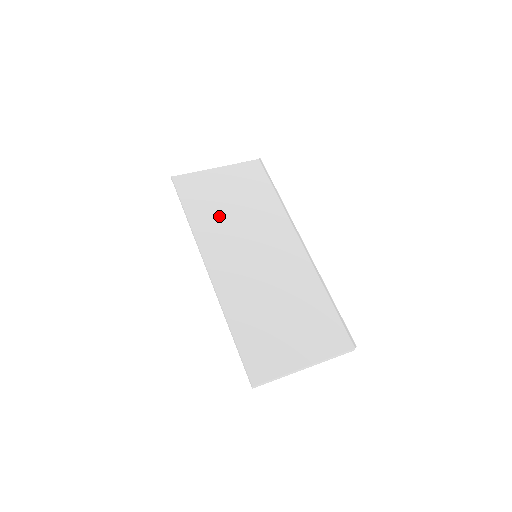
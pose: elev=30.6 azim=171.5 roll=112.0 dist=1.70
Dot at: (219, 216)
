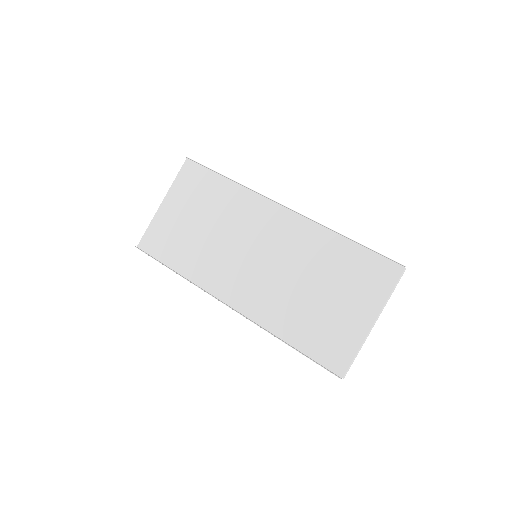
Dot at: (199, 247)
